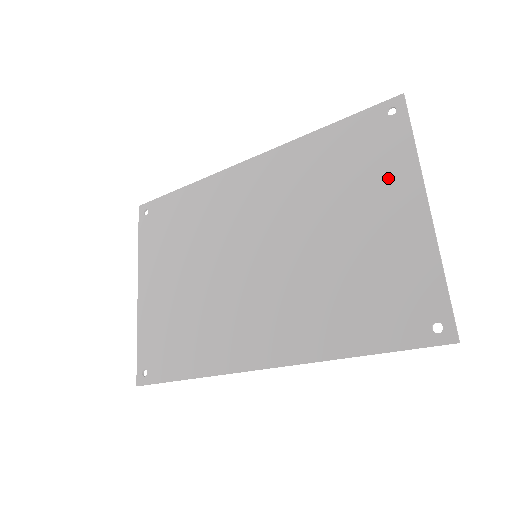
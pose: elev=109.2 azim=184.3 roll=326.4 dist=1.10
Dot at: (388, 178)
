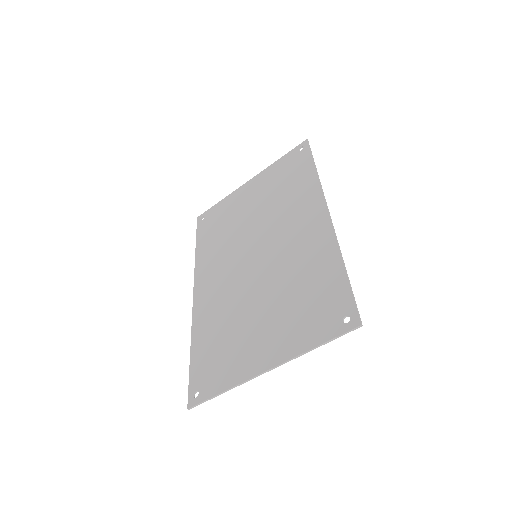
Dot at: (291, 334)
